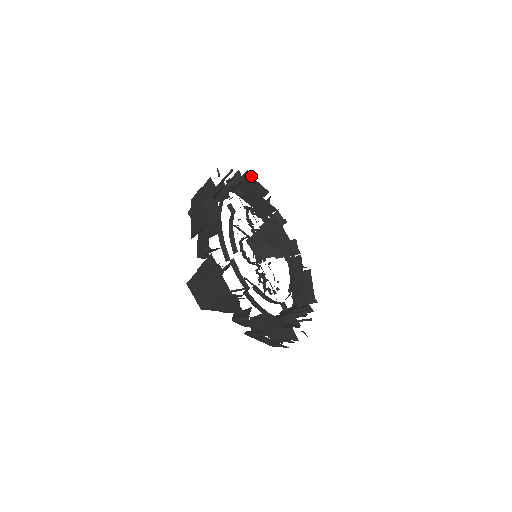
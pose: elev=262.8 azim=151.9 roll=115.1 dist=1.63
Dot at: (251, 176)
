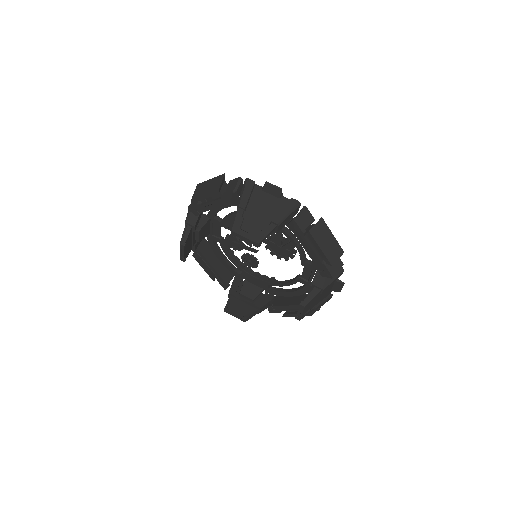
Dot at: occluded
